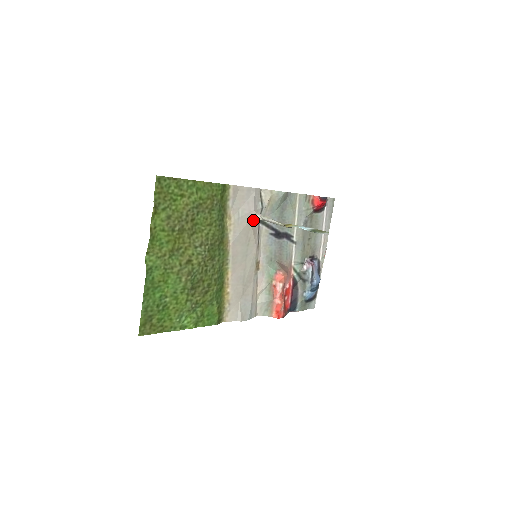
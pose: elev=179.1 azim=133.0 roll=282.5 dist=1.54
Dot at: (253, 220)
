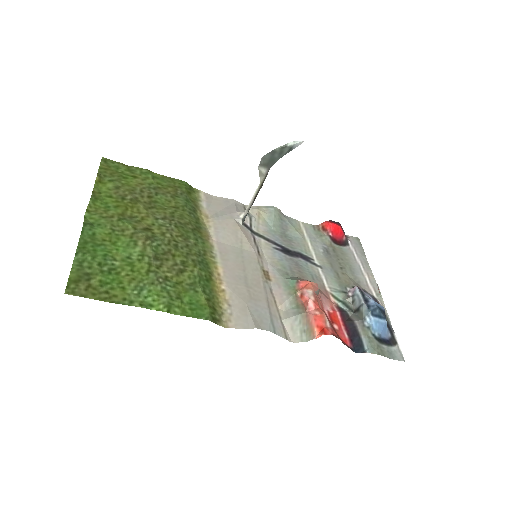
Dot at: (239, 222)
